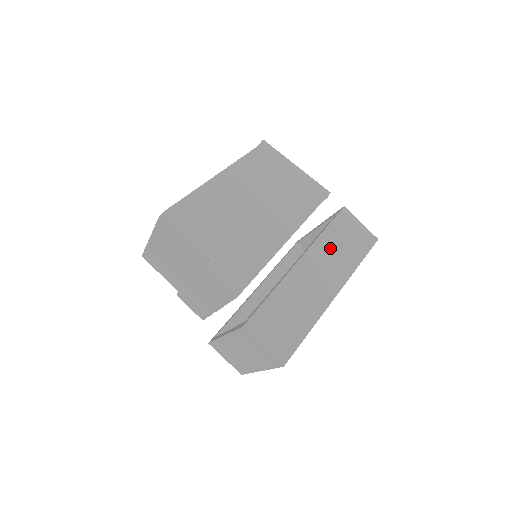
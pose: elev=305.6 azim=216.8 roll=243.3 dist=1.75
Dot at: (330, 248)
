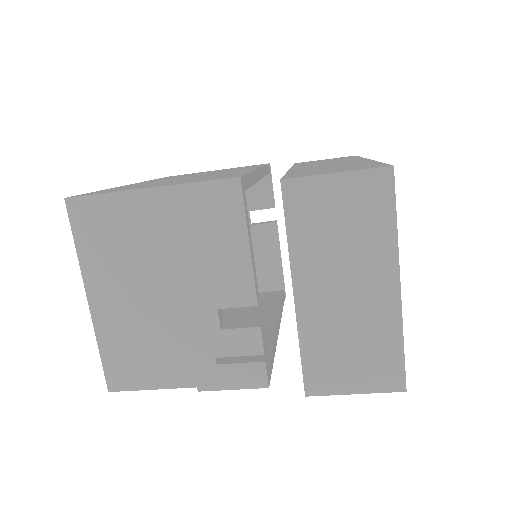
Dot at: occluded
